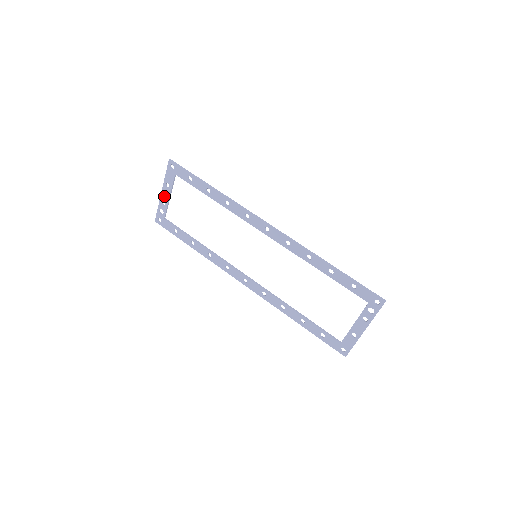
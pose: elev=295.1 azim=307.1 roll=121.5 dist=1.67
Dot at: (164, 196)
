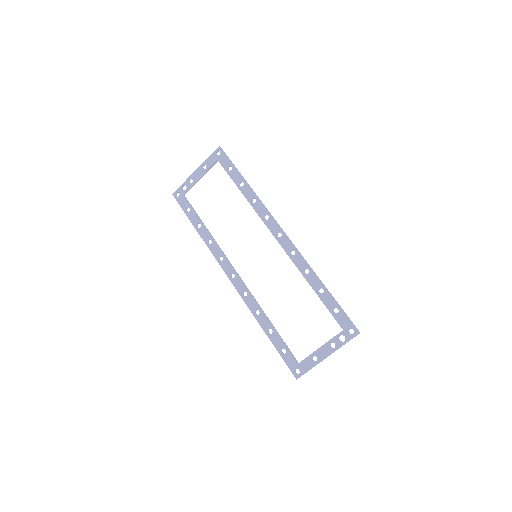
Dot at: (196, 175)
